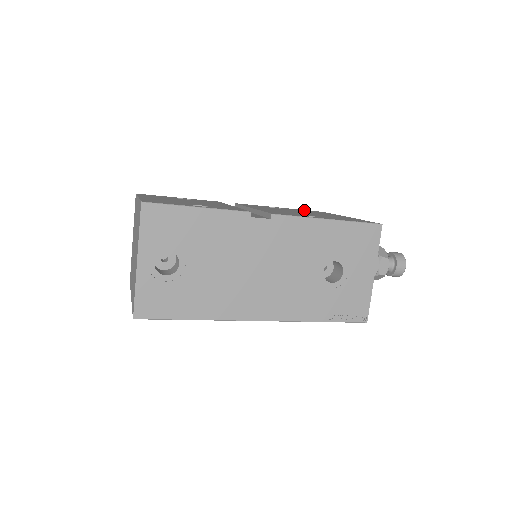
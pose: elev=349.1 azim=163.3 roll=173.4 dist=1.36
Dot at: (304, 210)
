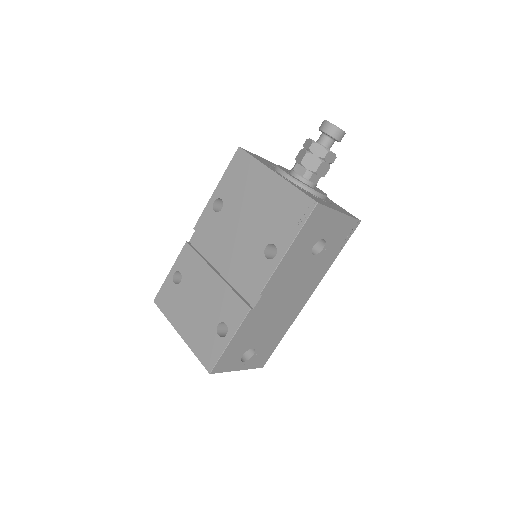
Dot at: (231, 174)
